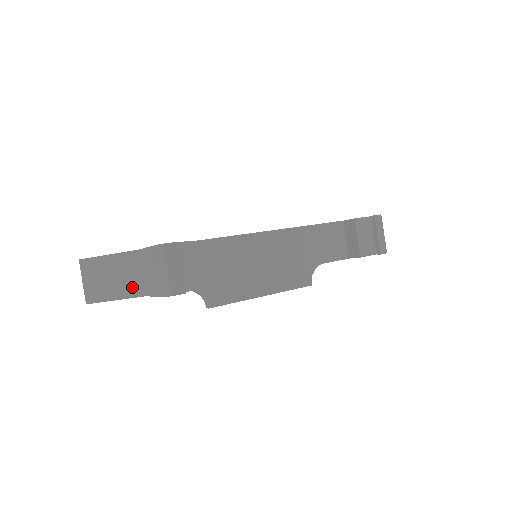
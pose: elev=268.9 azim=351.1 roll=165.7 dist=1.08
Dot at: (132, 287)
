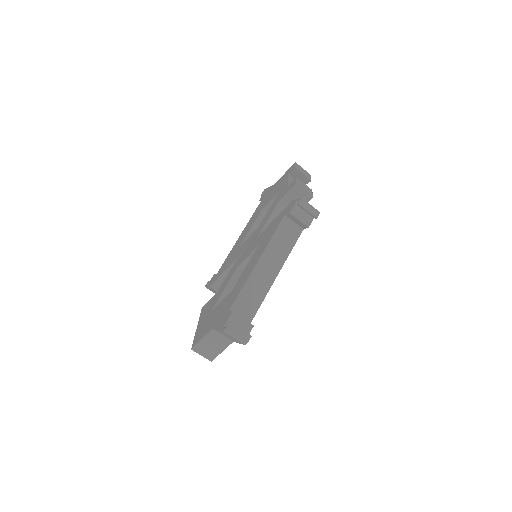
Dot at: (224, 343)
